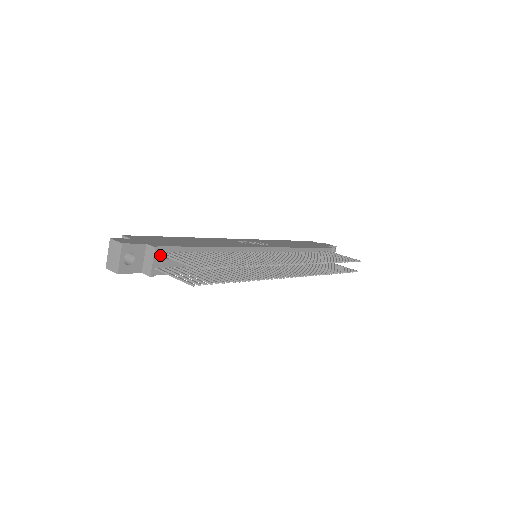
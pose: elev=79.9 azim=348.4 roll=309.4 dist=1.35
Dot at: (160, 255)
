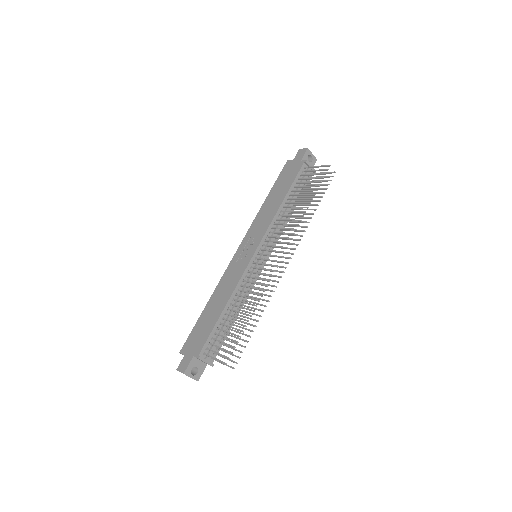
Dot at: (205, 353)
